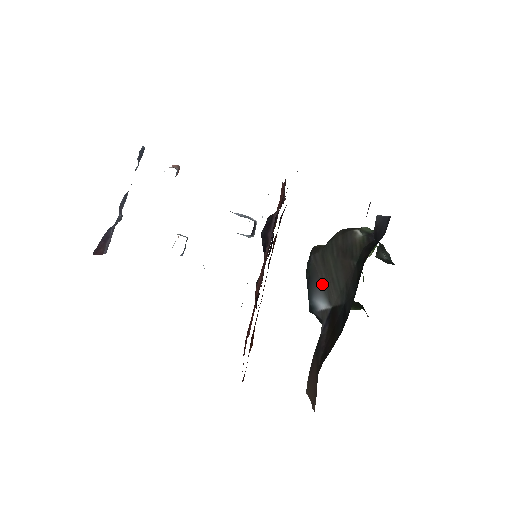
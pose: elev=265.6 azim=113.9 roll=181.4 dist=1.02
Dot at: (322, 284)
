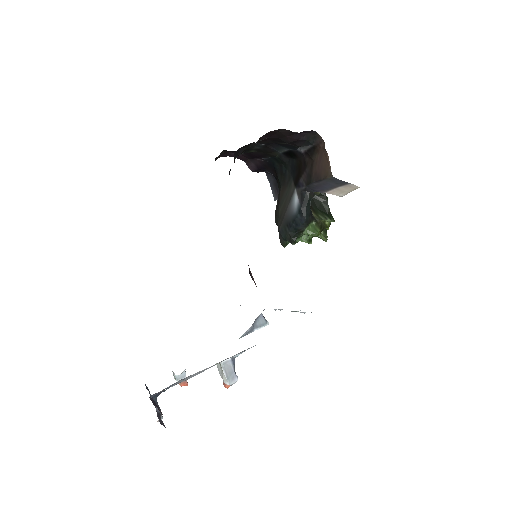
Dot at: (288, 207)
